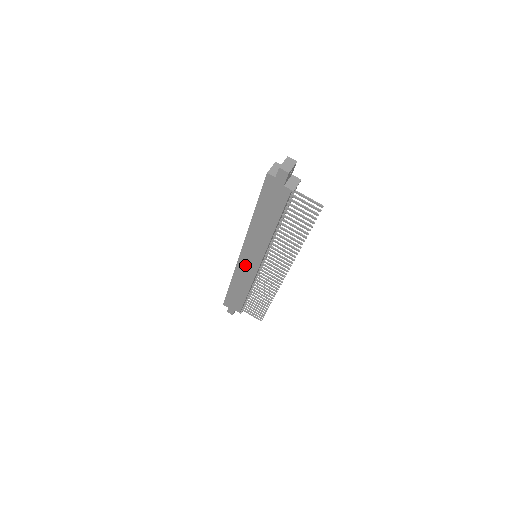
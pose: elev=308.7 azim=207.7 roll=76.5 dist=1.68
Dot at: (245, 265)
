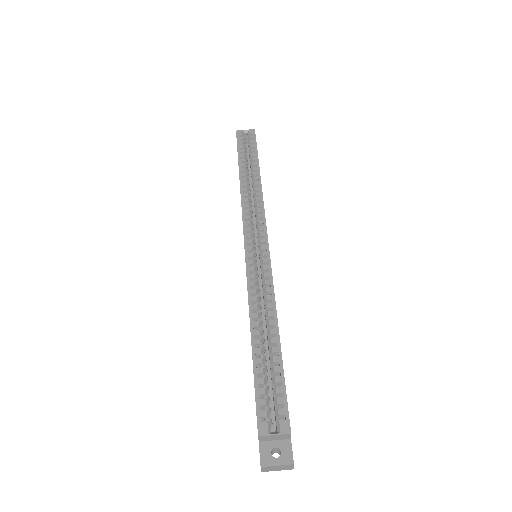
Dot at: occluded
